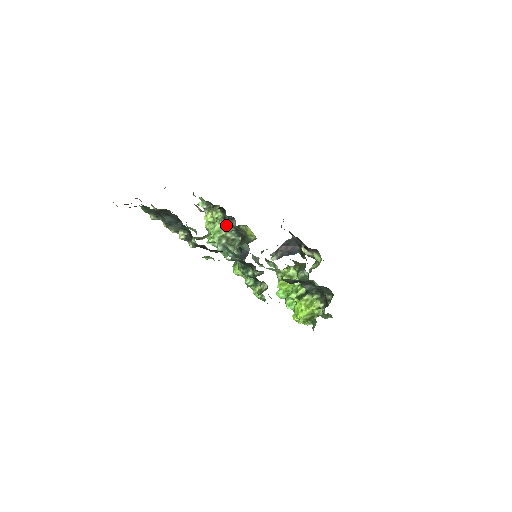
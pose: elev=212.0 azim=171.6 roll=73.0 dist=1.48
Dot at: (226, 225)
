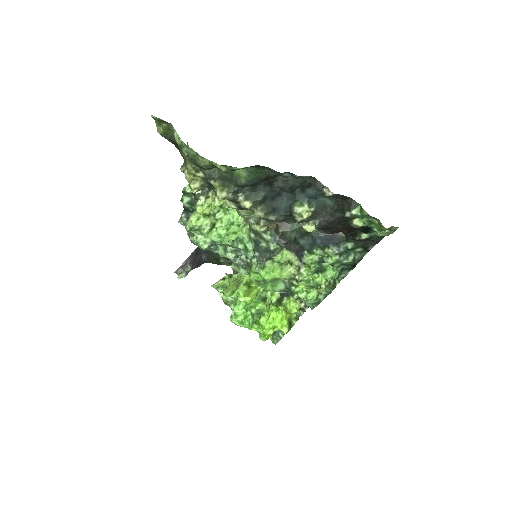
Dot at: occluded
